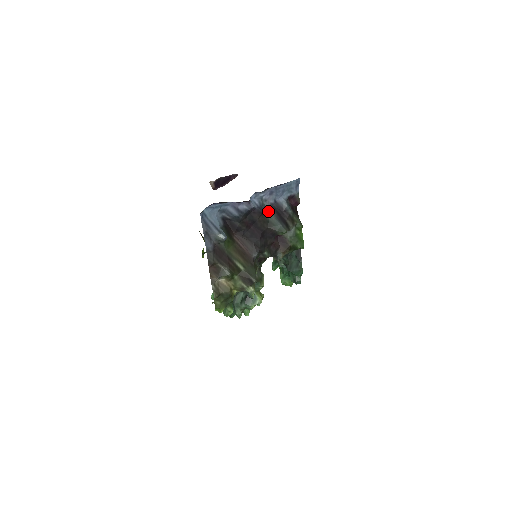
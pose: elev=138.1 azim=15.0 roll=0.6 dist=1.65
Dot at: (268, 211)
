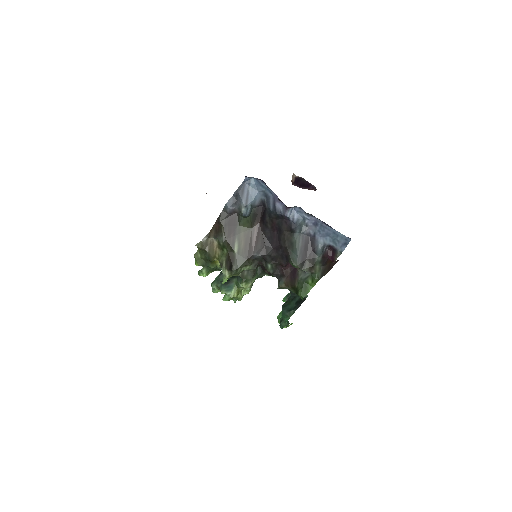
Dot at: (300, 235)
